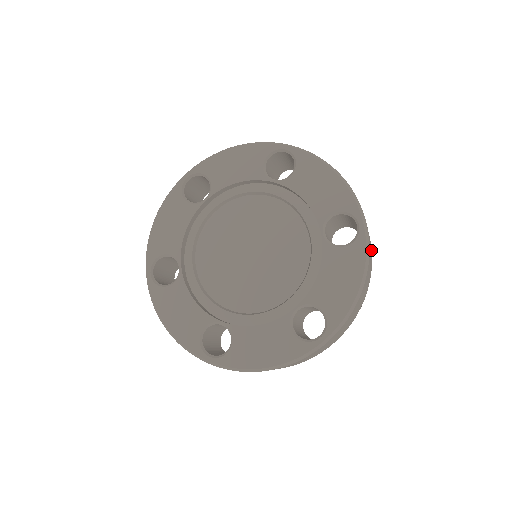
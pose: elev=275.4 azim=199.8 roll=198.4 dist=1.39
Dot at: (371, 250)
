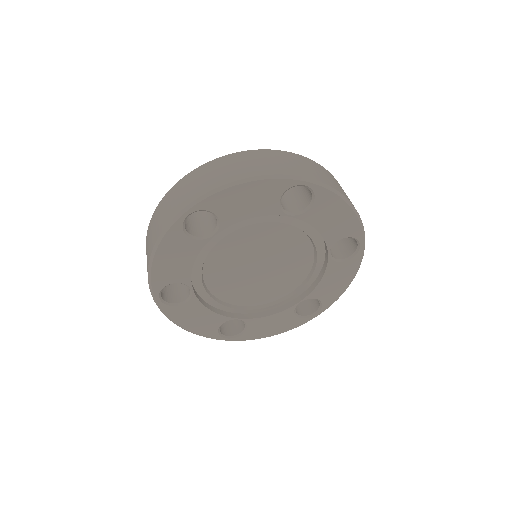
Dot at: occluded
